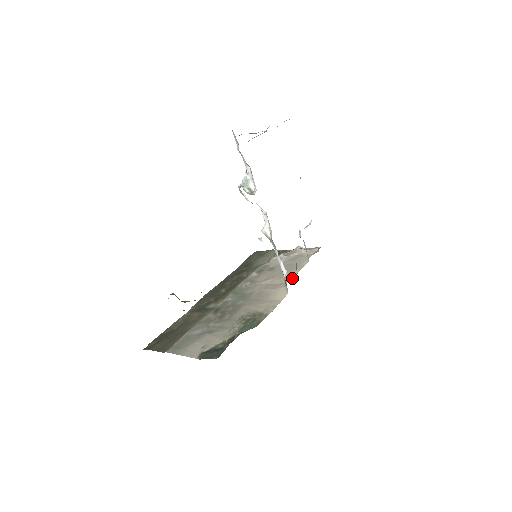
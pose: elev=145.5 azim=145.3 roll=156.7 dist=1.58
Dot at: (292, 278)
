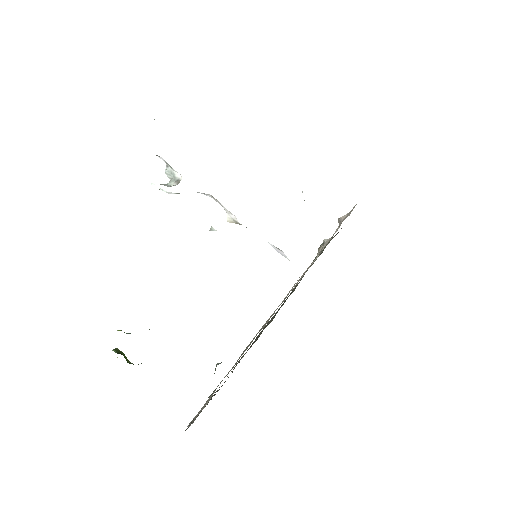
Dot at: occluded
